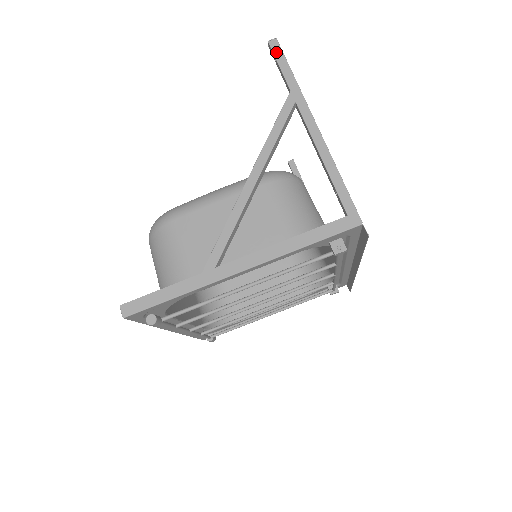
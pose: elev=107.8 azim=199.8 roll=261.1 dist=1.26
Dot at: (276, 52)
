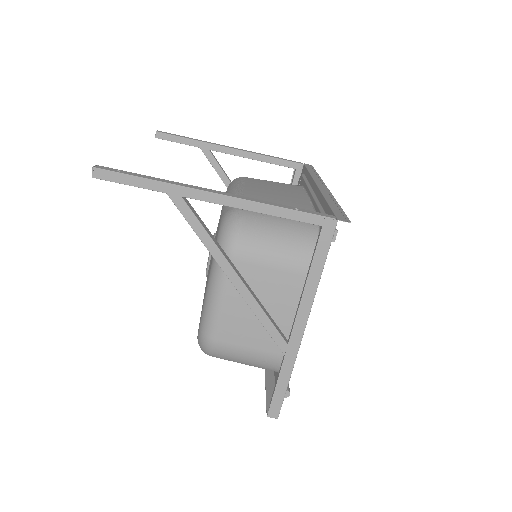
Dot at: (111, 178)
